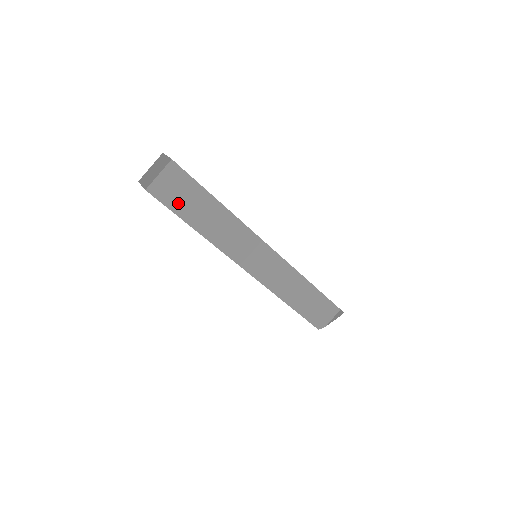
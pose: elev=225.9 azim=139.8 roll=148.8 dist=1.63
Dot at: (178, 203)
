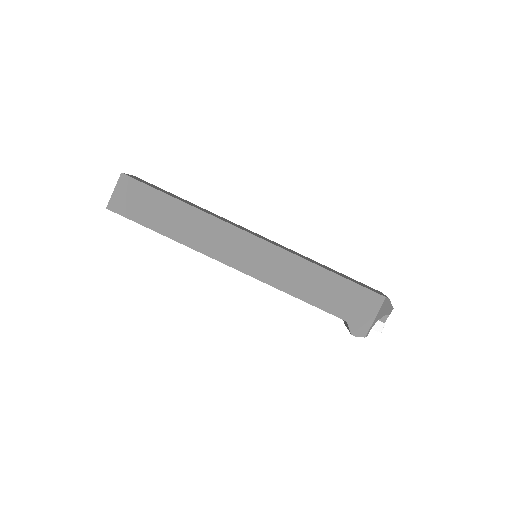
Dot at: occluded
